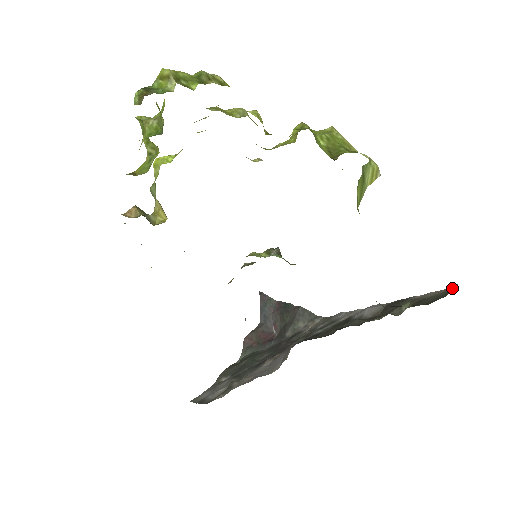
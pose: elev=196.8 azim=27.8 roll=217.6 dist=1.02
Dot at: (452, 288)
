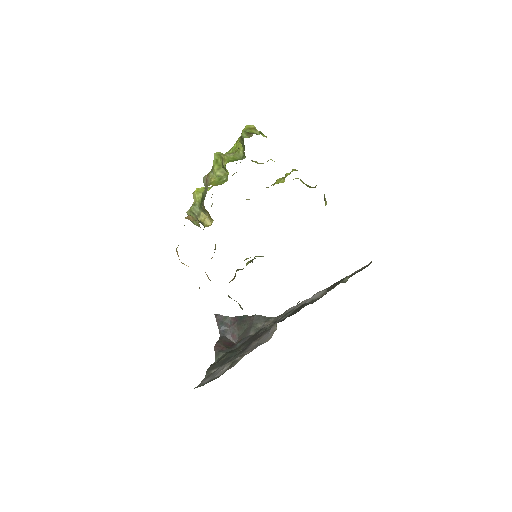
Dot at: (370, 263)
